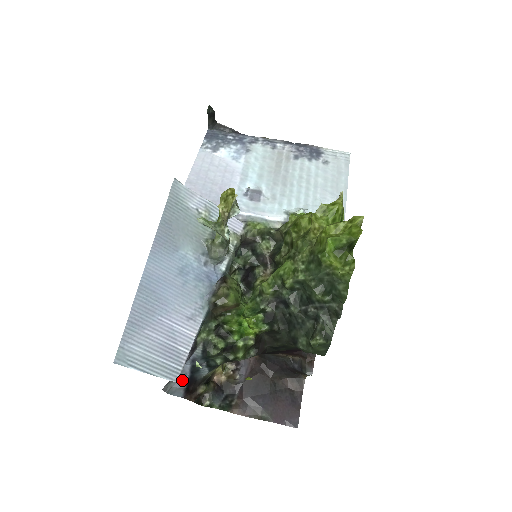
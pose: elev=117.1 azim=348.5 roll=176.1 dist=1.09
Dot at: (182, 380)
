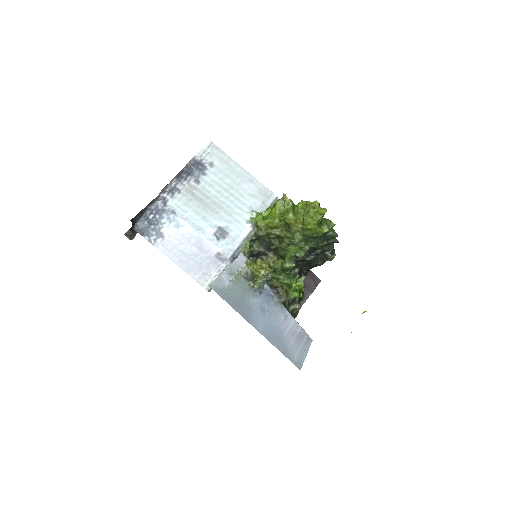
Dot at: occluded
